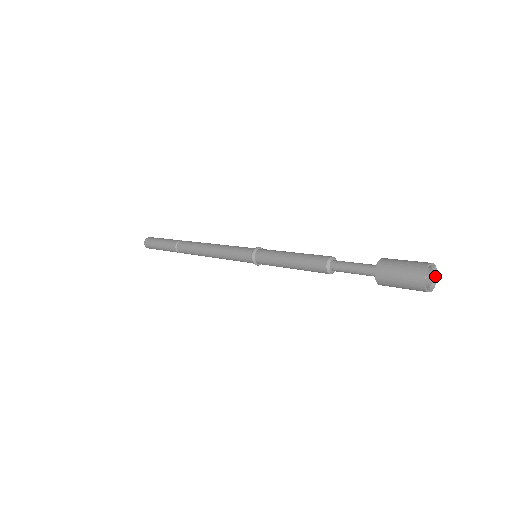
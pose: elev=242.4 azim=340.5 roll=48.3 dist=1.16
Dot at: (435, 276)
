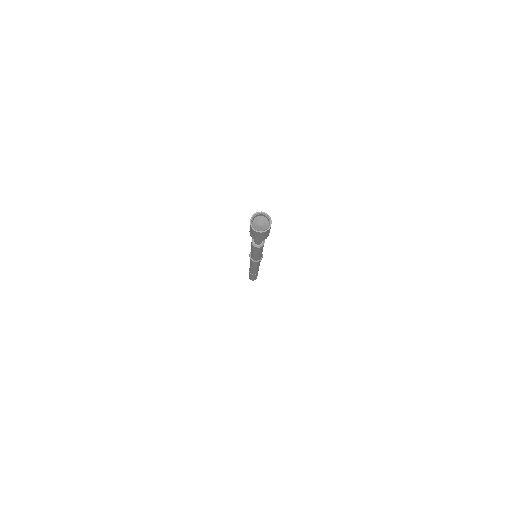
Dot at: (267, 216)
